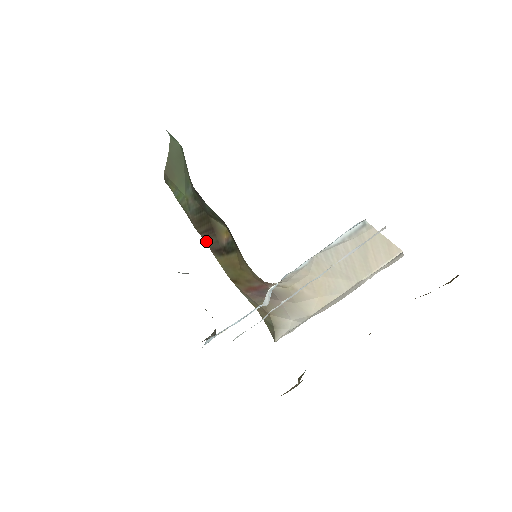
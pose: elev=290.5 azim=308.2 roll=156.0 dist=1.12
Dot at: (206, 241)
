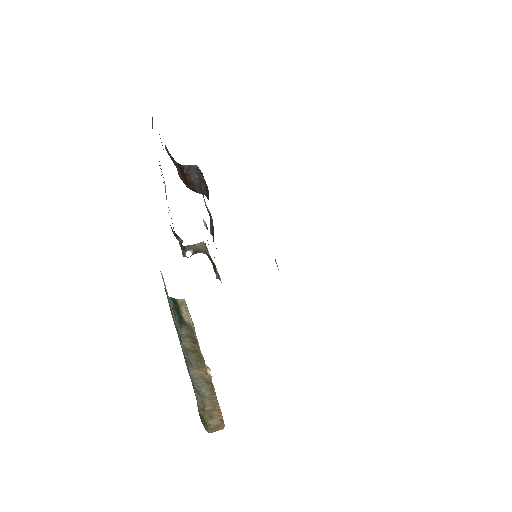
Dot at: occluded
